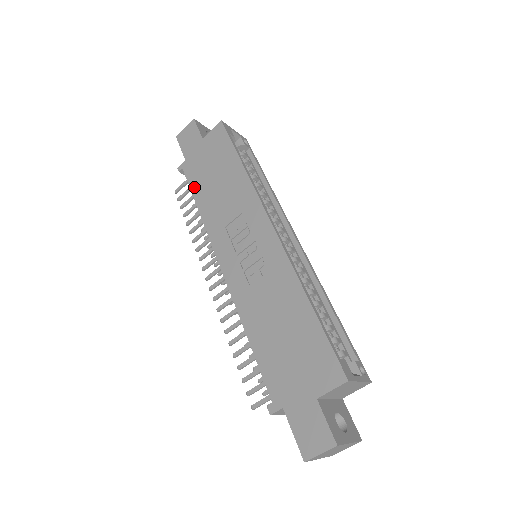
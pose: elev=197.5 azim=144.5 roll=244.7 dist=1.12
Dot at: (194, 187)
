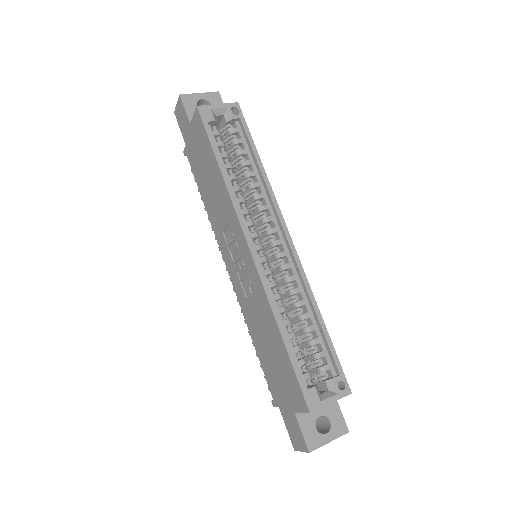
Dot at: (197, 179)
